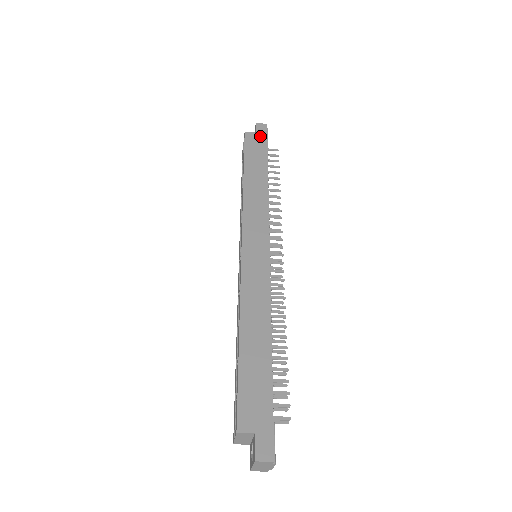
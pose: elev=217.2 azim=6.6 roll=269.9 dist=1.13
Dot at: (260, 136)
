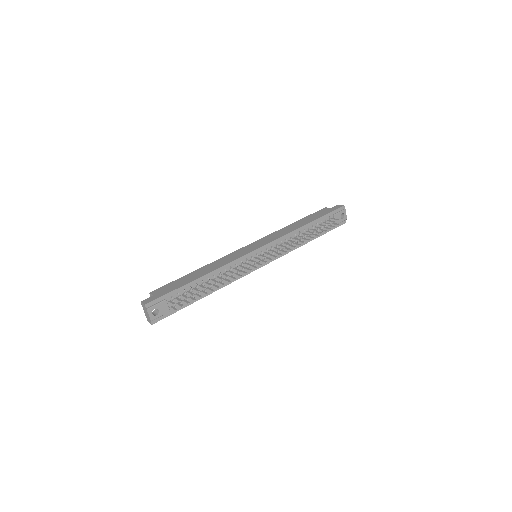
Dot at: (331, 210)
